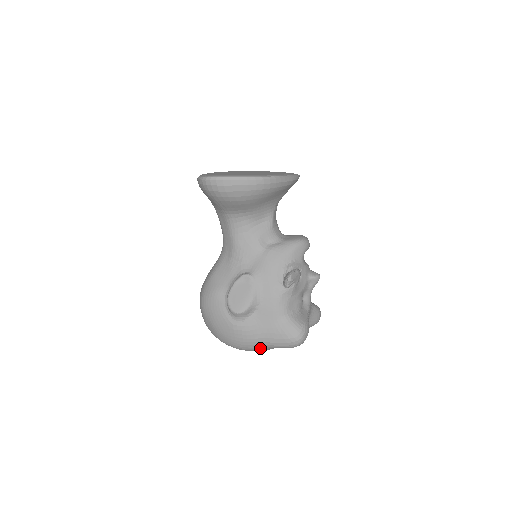
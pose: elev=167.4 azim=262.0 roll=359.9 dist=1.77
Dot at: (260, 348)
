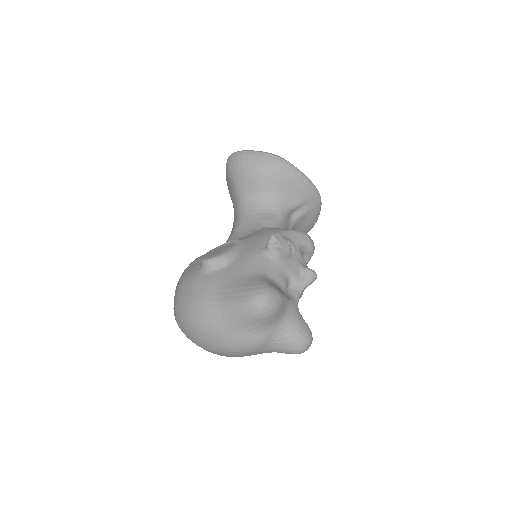
Dot at: (216, 316)
